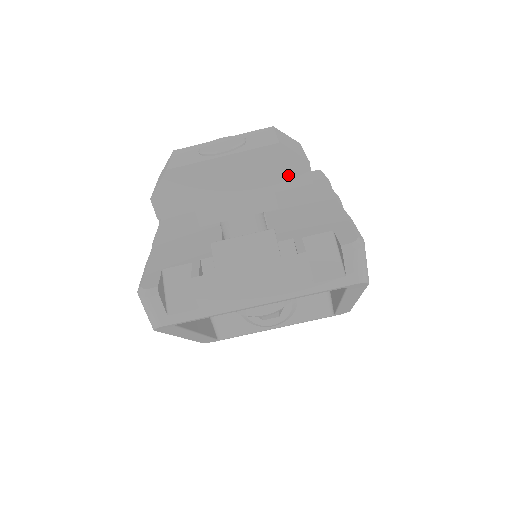
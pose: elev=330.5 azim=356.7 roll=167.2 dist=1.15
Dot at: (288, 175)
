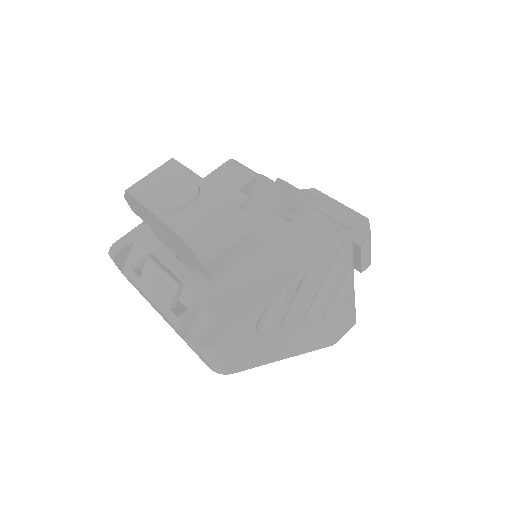
Dot at: (194, 261)
